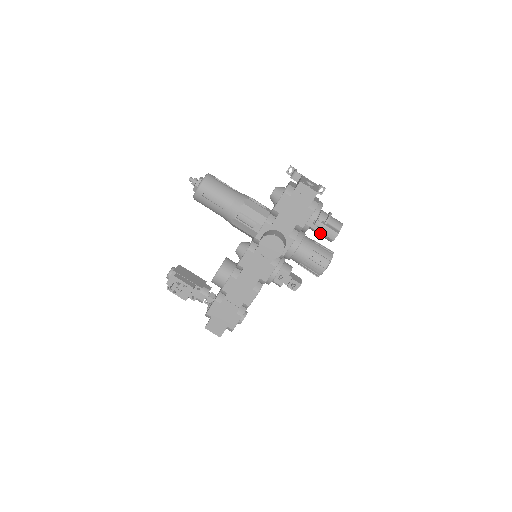
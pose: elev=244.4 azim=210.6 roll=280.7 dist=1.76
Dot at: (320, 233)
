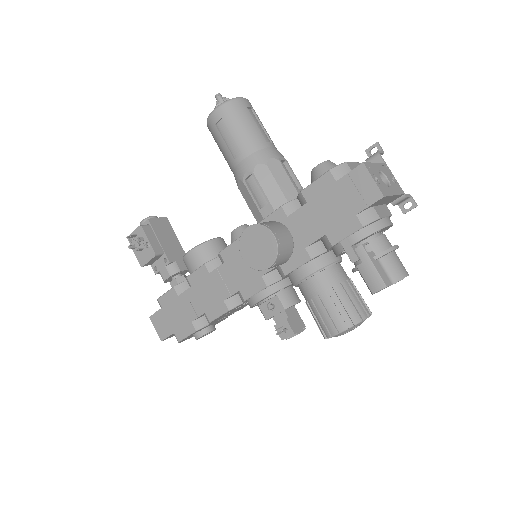
Dot at: occluded
